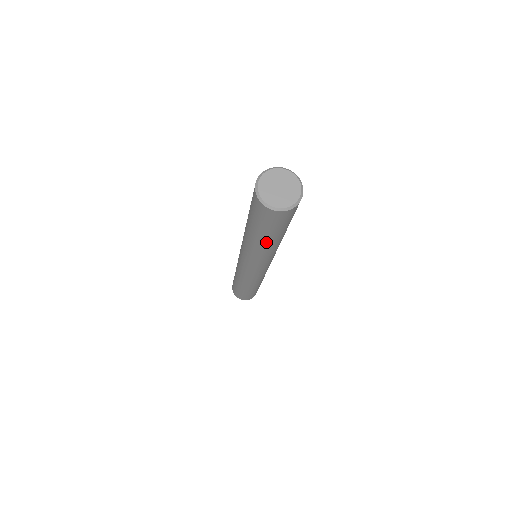
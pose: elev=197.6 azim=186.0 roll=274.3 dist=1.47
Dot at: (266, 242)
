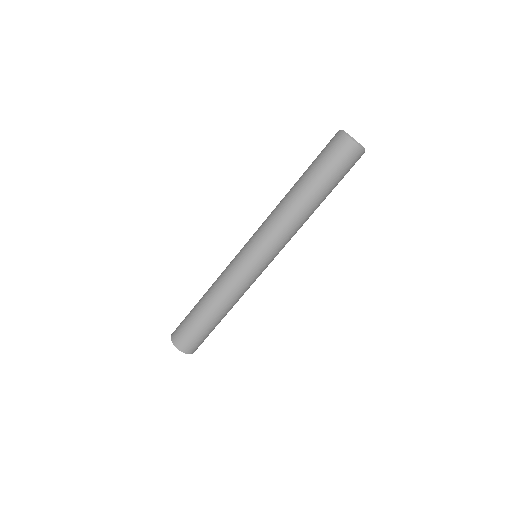
Dot at: (321, 201)
